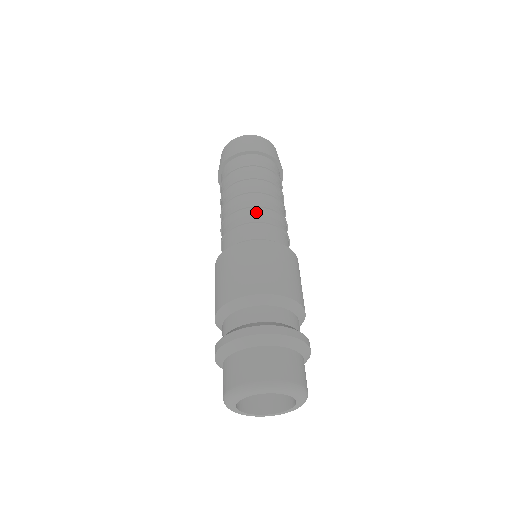
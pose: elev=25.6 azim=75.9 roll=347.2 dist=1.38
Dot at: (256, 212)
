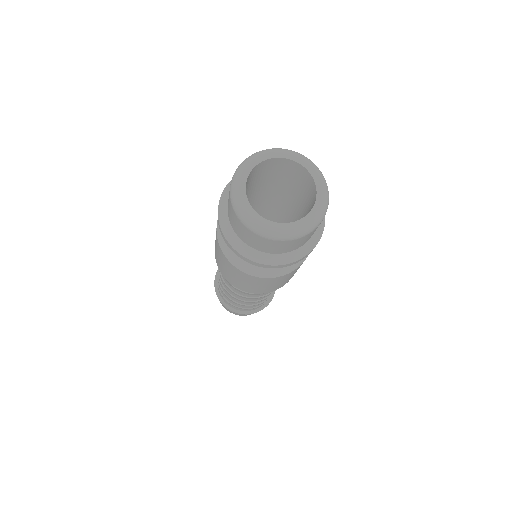
Dot at: occluded
